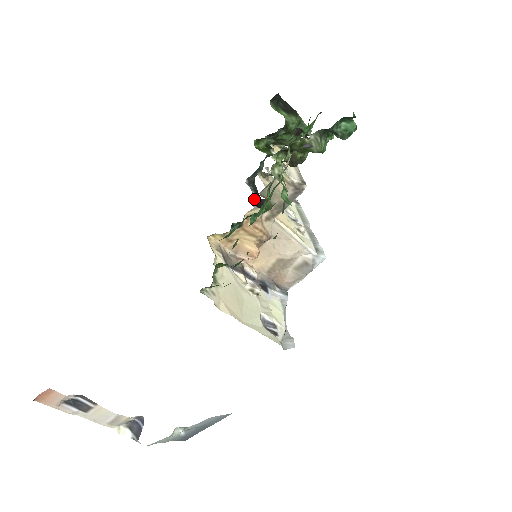
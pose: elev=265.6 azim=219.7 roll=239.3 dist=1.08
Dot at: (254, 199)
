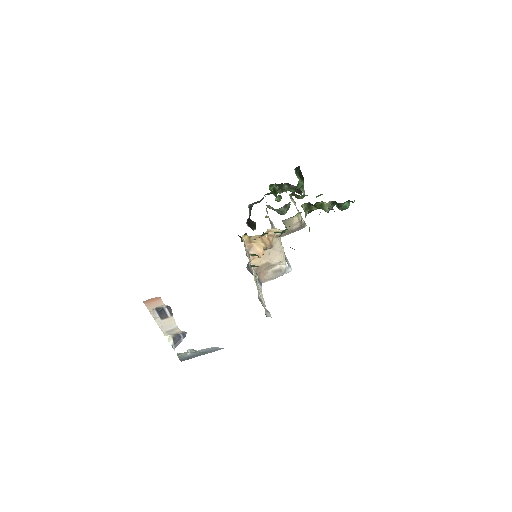
Dot at: (248, 218)
